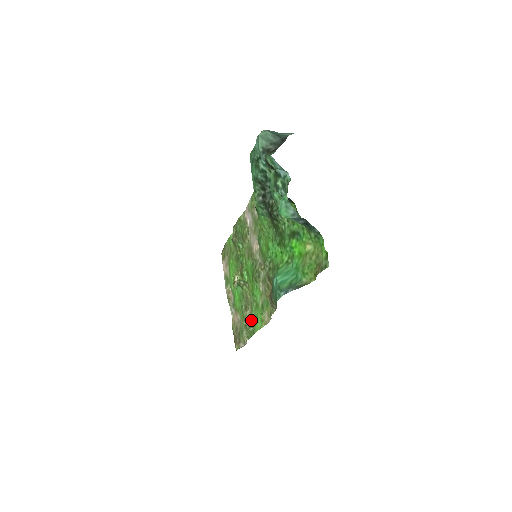
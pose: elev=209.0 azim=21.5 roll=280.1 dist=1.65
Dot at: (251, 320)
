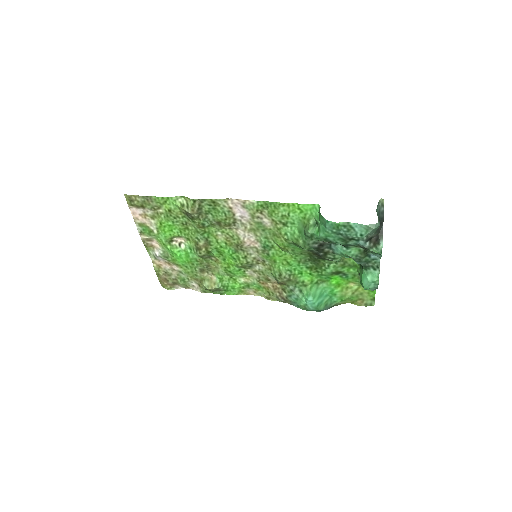
Dot at: (222, 288)
